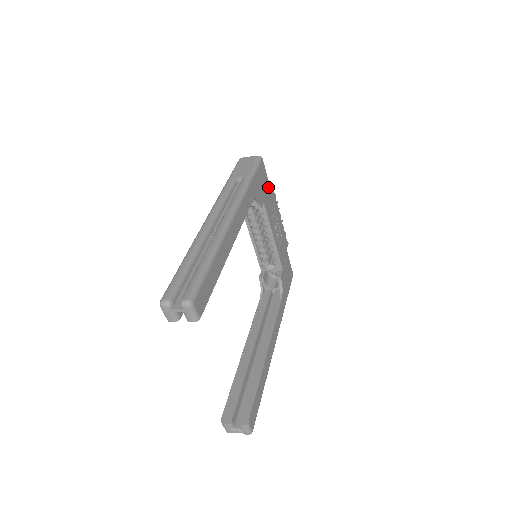
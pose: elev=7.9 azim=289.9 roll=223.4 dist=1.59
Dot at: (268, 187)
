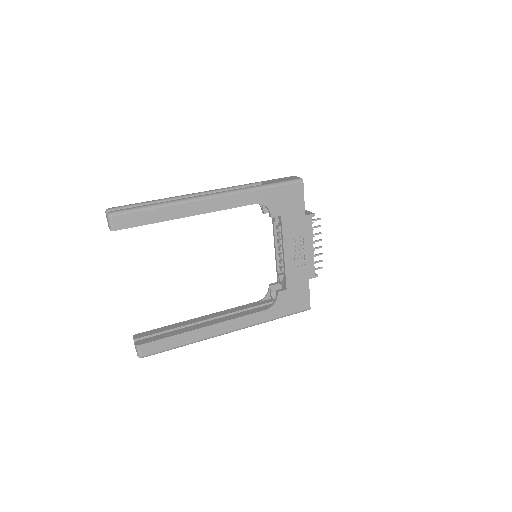
Dot at: (300, 209)
